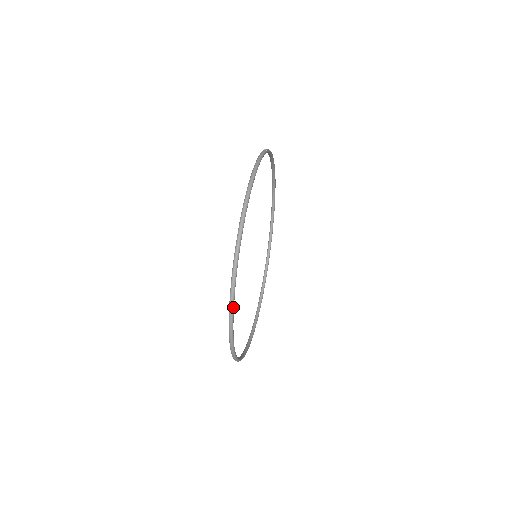
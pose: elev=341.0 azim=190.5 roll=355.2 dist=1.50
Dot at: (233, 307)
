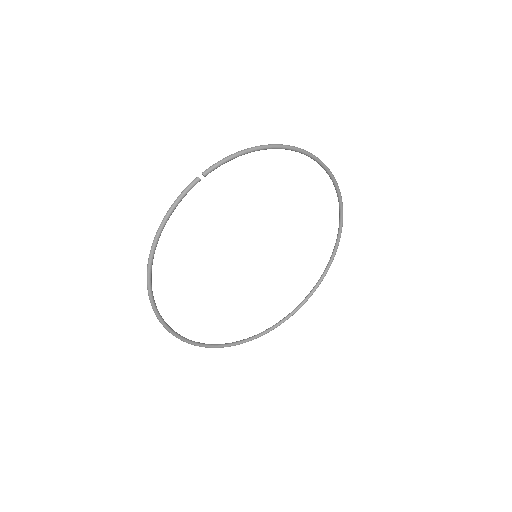
Dot at: (174, 335)
